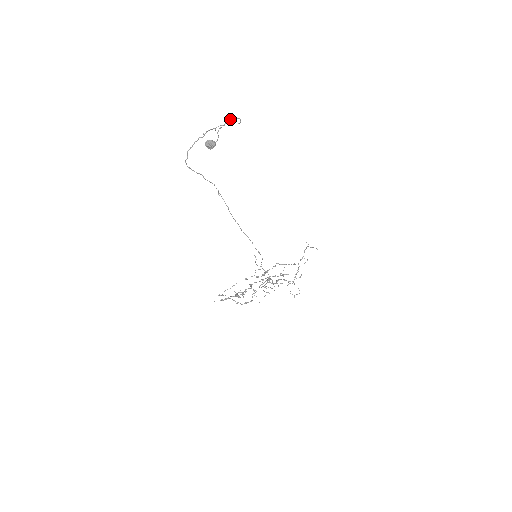
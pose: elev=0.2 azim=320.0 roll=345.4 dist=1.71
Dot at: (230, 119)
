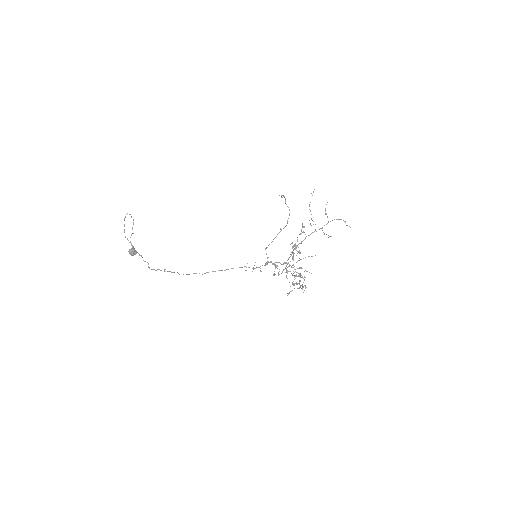
Dot at: occluded
